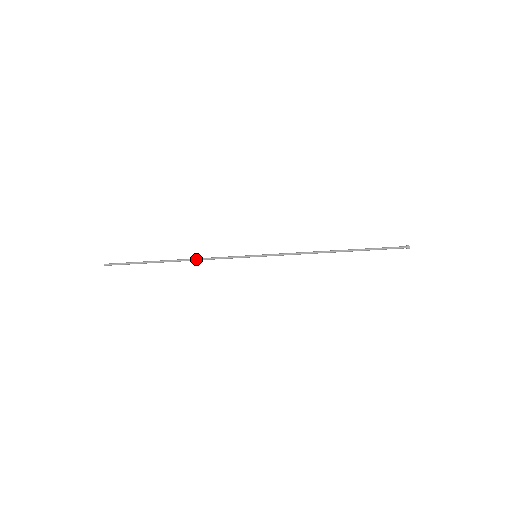
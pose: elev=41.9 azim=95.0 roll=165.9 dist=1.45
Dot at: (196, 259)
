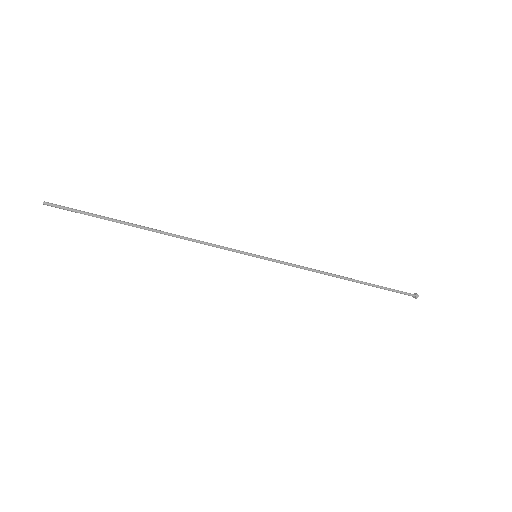
Dot at: (180, 237)
